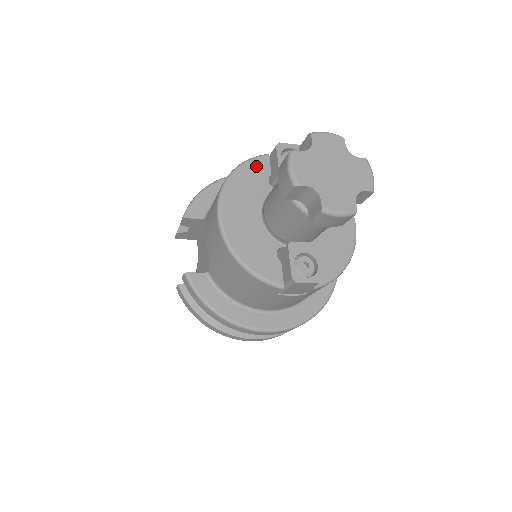
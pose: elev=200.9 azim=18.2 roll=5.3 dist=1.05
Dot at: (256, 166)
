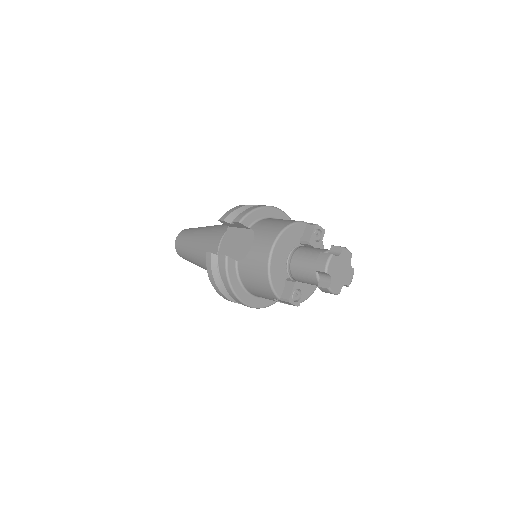
Dot at: (299, 228)
